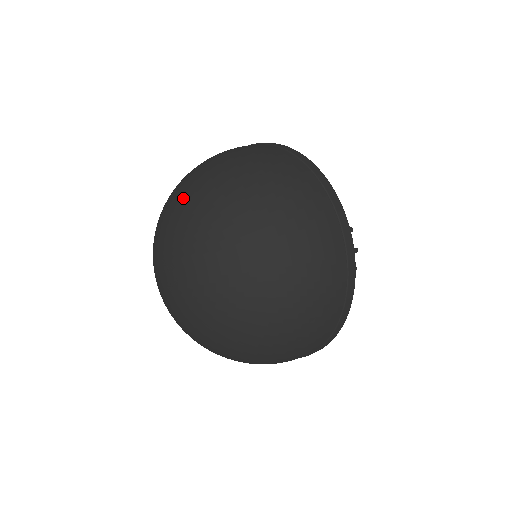
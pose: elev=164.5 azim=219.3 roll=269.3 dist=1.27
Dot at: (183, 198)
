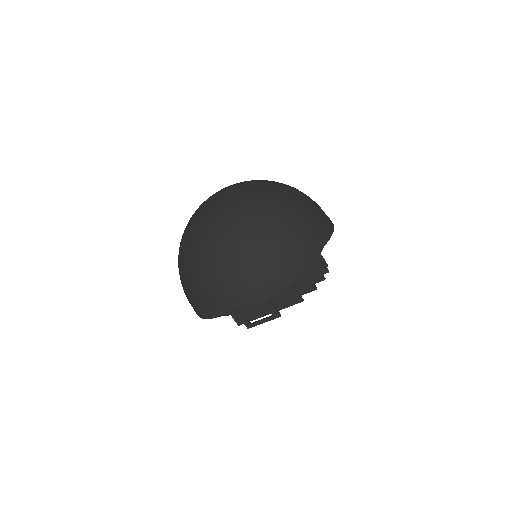
Dot at: occluded
